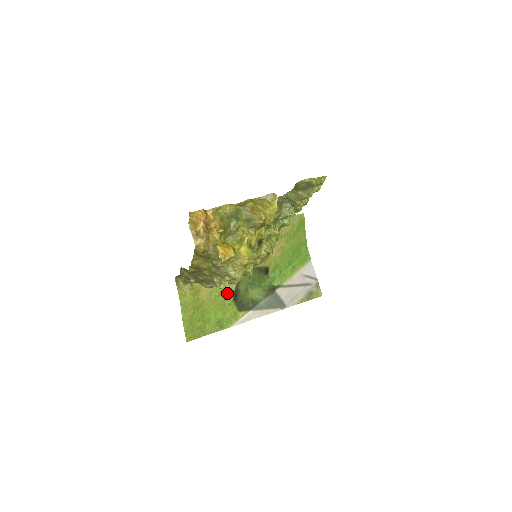
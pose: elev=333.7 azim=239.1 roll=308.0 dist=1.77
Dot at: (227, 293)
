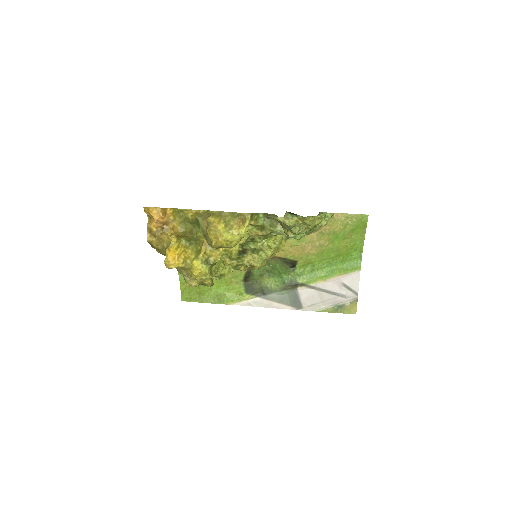
Dot at: (236, 272)
